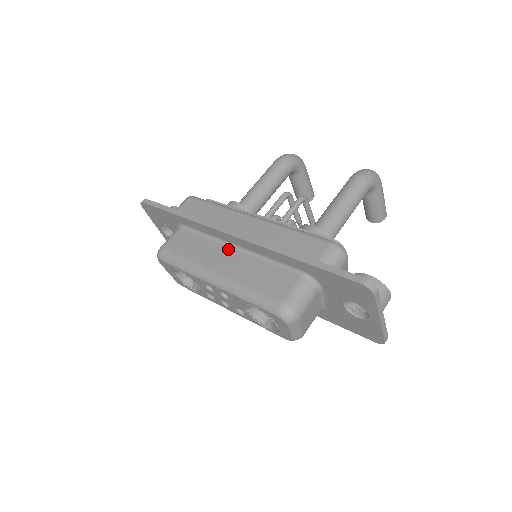
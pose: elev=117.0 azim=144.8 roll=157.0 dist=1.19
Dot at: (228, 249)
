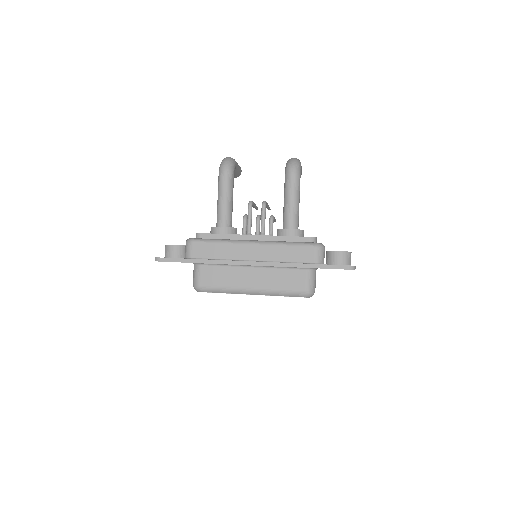
Dot at: (248, 269)
